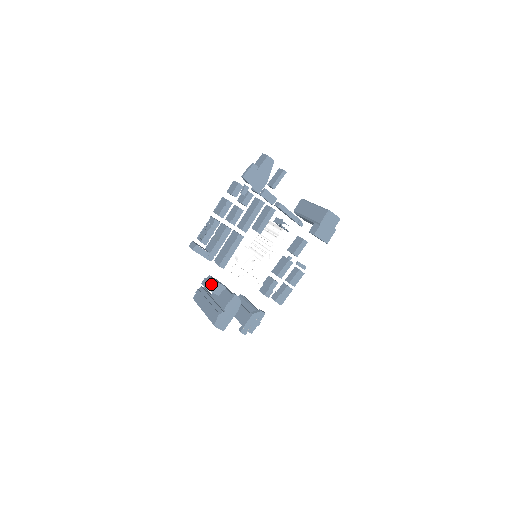
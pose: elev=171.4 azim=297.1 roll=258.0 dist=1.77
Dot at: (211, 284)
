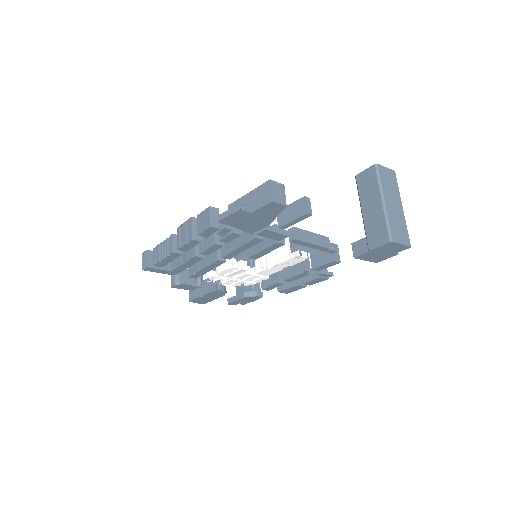
Dot at: (179, 285)
